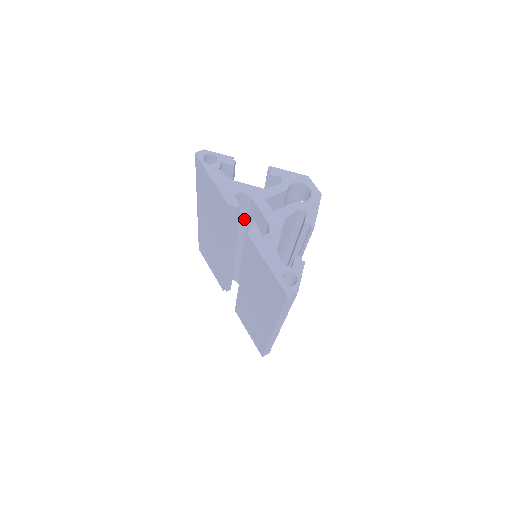
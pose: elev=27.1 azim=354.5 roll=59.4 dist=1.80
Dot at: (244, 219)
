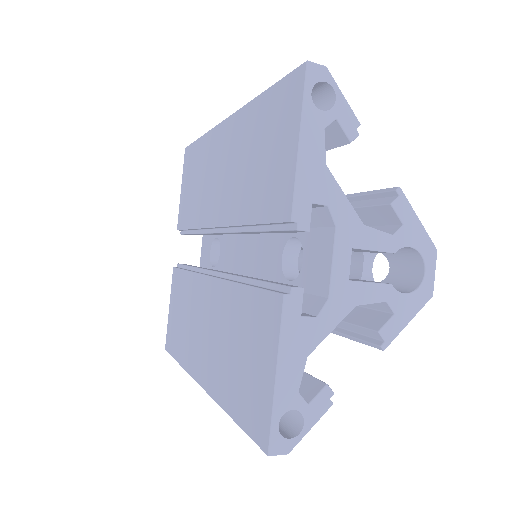
Dot at: occluded
